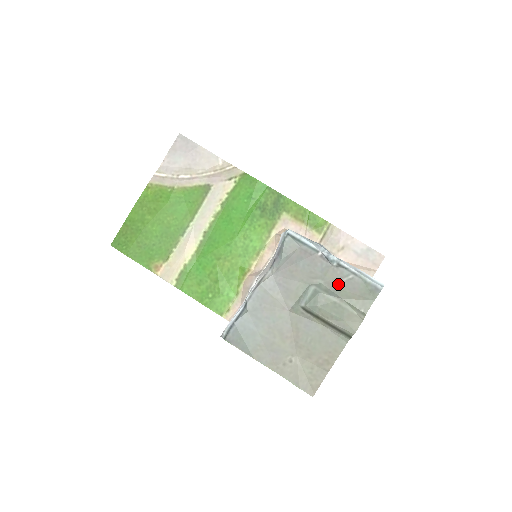
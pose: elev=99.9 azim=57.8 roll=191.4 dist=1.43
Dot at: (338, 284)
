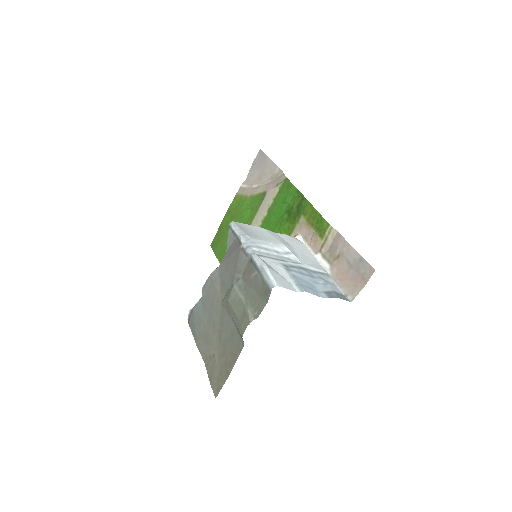
Dot at: (249, 280)
